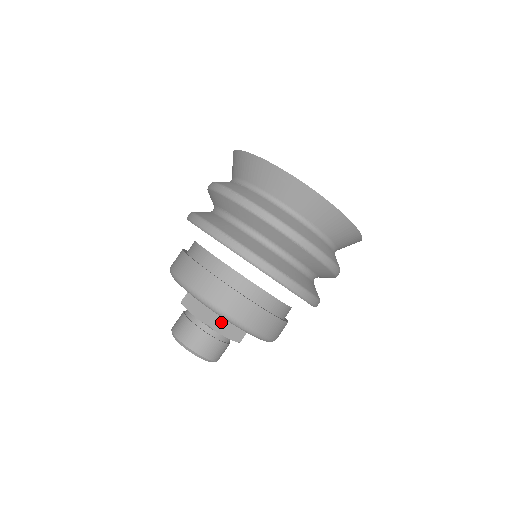
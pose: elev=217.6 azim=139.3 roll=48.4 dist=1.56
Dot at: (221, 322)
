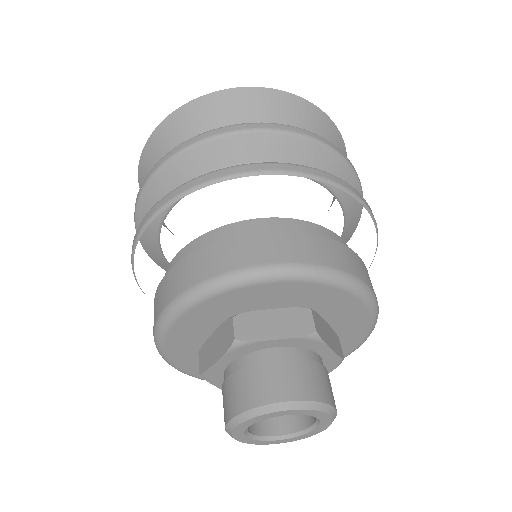
Dot at: (320, 325)
